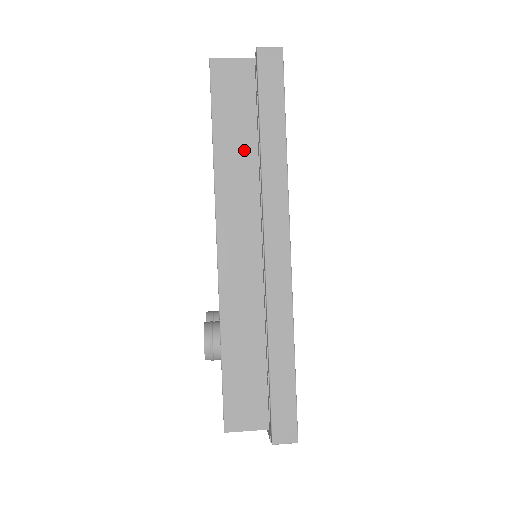
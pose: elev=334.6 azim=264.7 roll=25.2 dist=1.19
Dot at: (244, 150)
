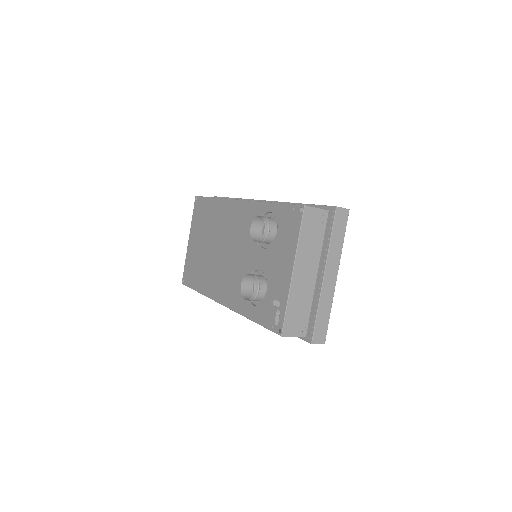
Dot at: occluded
